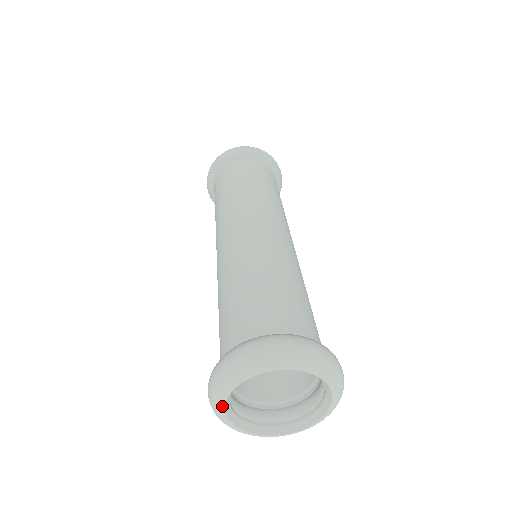
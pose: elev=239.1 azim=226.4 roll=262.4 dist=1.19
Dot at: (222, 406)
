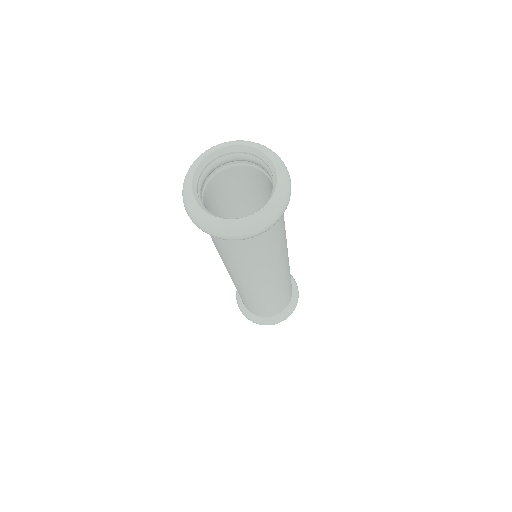
Dot at: (202, 158)
